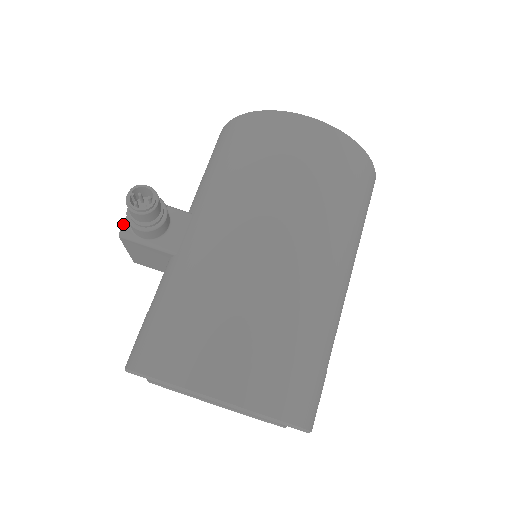
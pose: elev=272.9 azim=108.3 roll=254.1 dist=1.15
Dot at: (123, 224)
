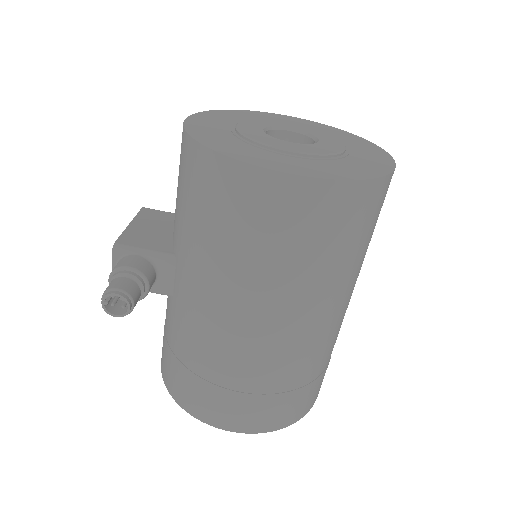
Dot at: occluded
